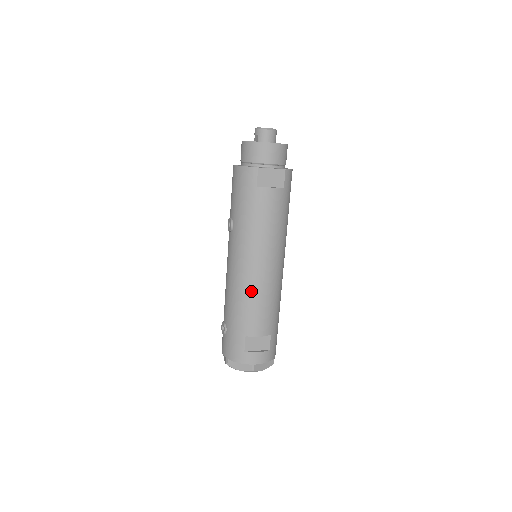
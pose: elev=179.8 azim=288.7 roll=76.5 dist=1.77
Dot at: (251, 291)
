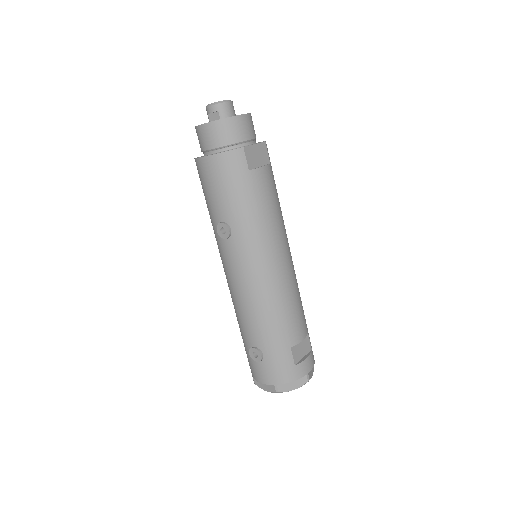
Dot at: (280, 294)
